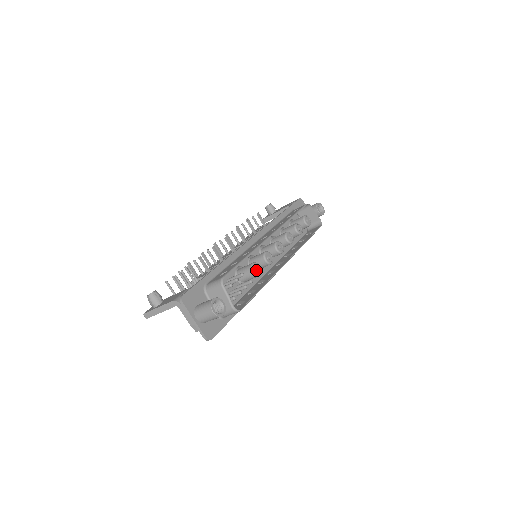
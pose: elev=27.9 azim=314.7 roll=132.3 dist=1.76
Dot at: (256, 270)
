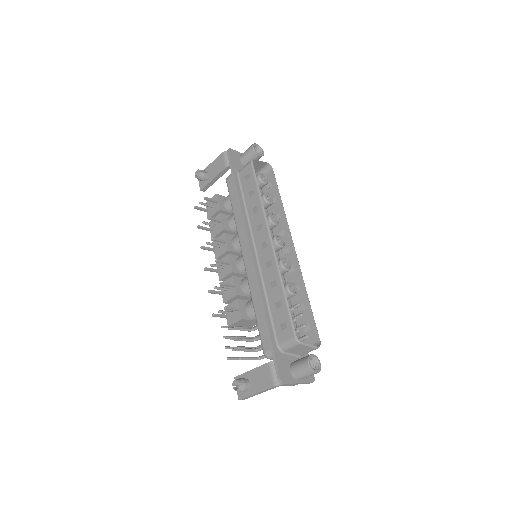
Dot at: (290, 288)
